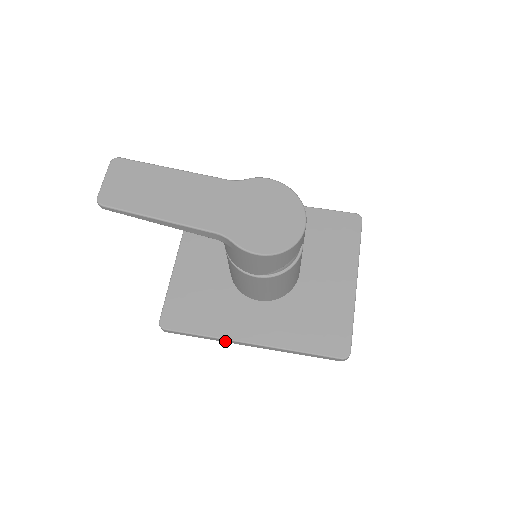
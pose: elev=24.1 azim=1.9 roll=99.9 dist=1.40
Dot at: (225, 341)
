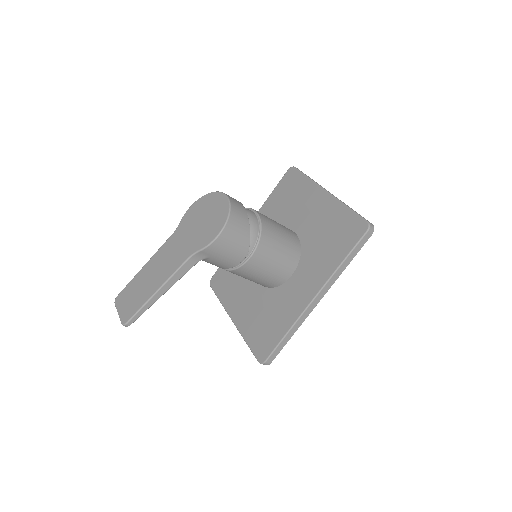
Dot at: (302, 320)
